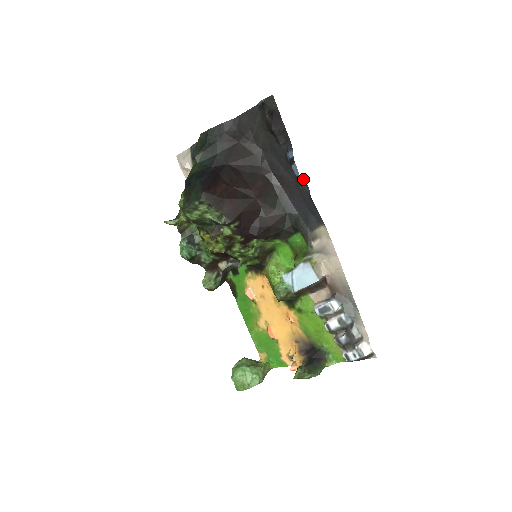
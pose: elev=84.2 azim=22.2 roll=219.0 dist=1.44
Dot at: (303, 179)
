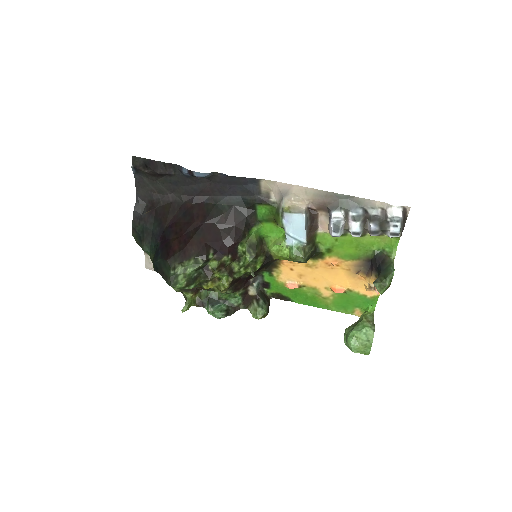
Dot at: (210, 173)
